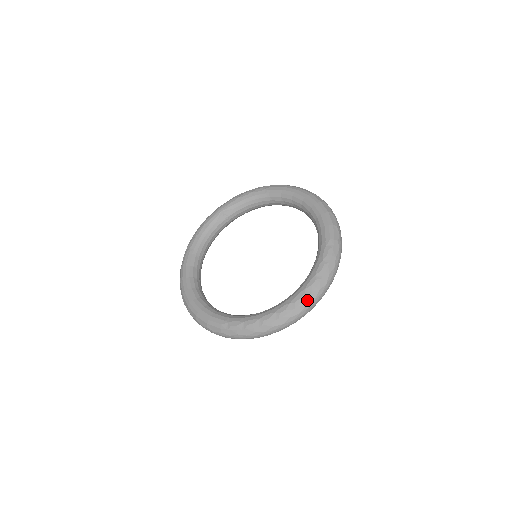
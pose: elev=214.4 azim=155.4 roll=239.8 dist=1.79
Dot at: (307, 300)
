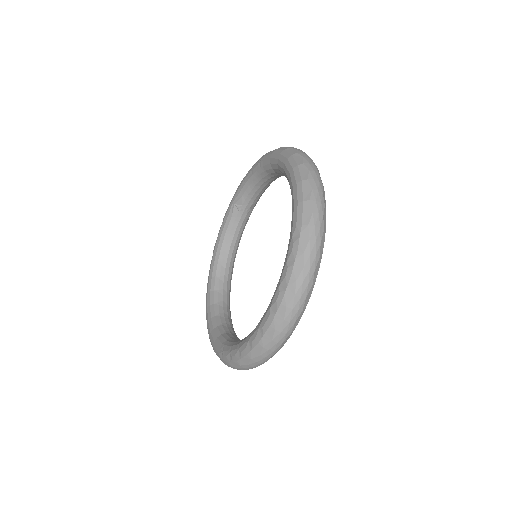
Dot at: (274, 323)
